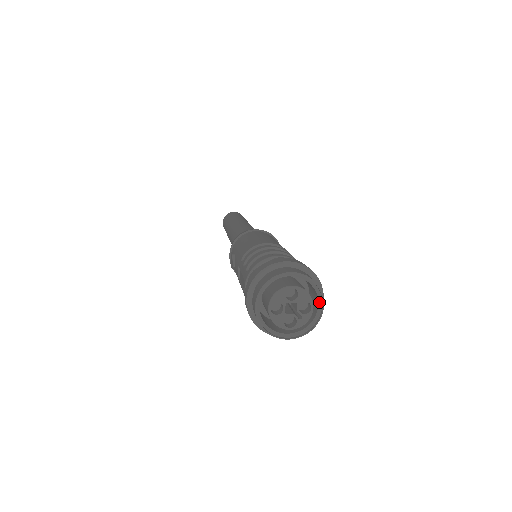
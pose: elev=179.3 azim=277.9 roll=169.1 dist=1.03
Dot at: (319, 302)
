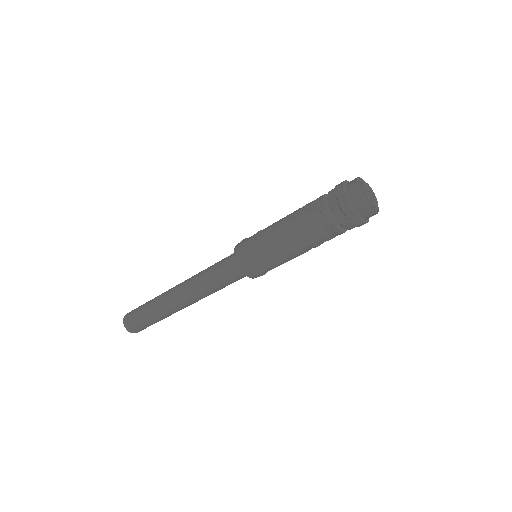
Dot at: occluded
